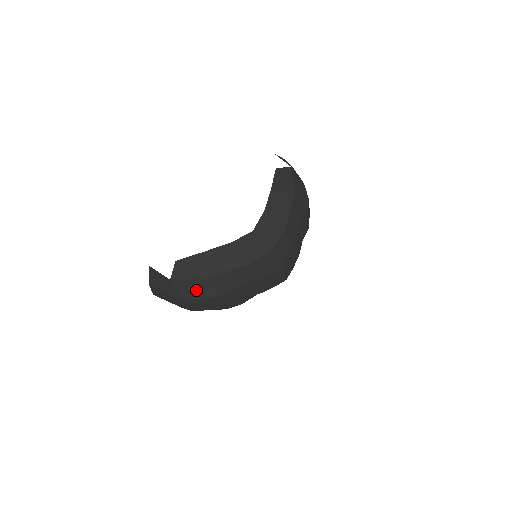
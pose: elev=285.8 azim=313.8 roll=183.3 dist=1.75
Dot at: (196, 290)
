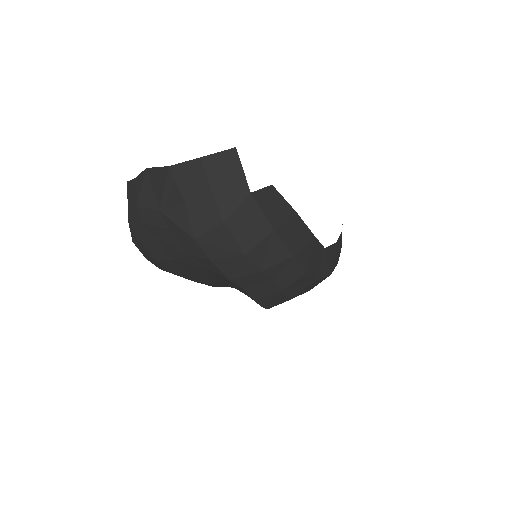
Dot at: (251, 233)
